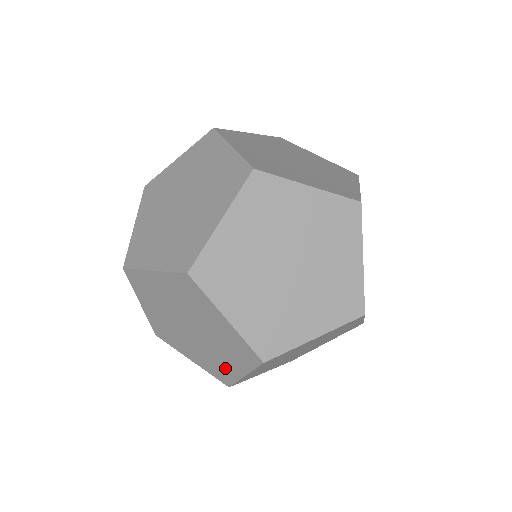
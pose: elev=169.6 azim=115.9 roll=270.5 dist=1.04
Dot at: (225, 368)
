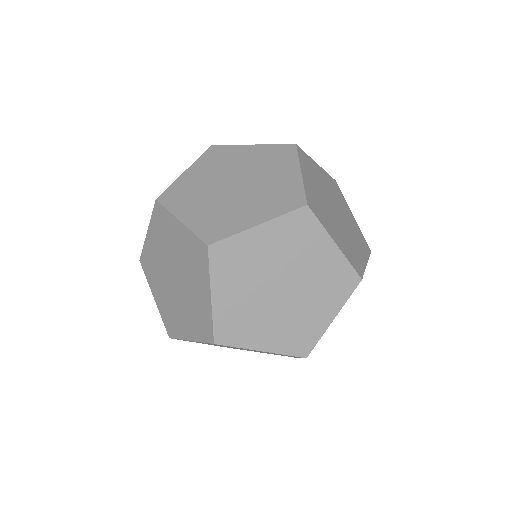
Dot at: occluded
